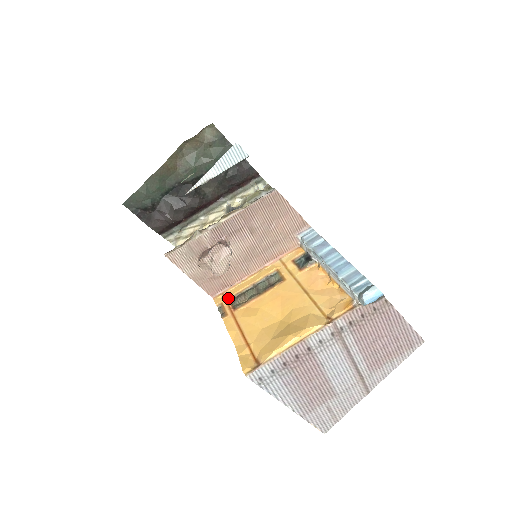
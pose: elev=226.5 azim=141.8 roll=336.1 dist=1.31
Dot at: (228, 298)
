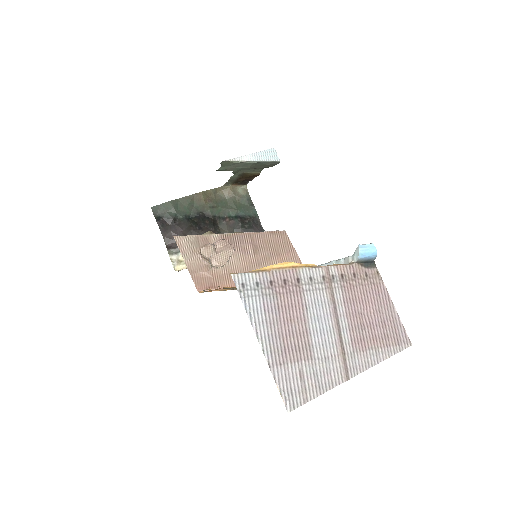
Dot at: occluded
